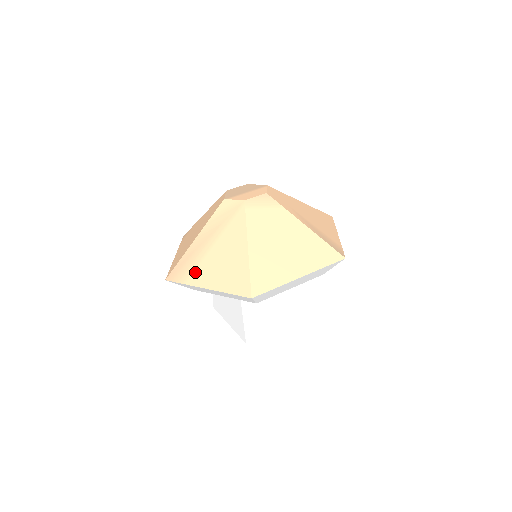
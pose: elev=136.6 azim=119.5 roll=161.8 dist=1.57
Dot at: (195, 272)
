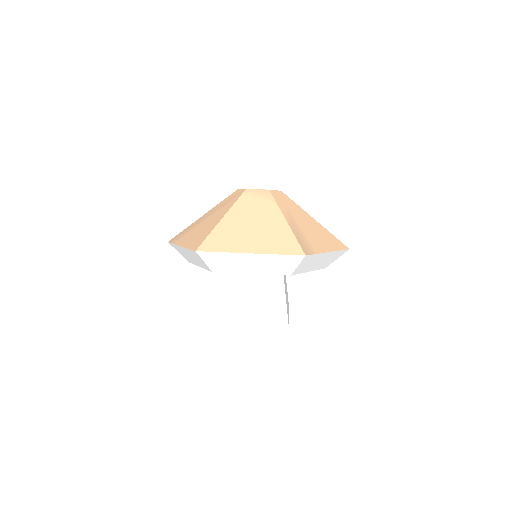
Dot at: (185, 236)
